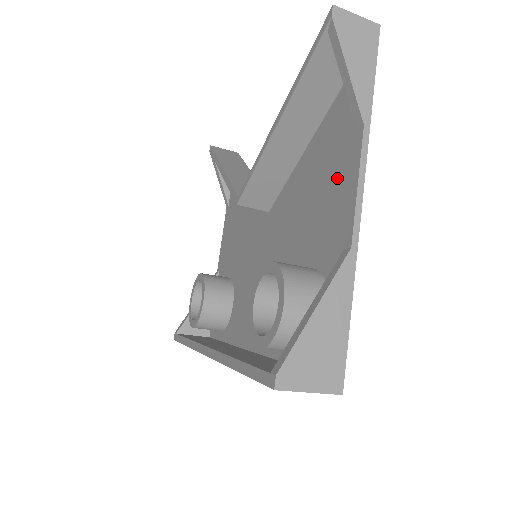
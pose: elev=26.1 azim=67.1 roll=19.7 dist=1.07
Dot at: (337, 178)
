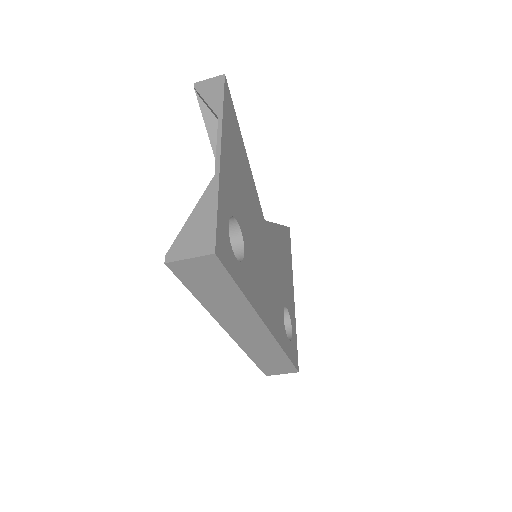
Dot at: occluded
